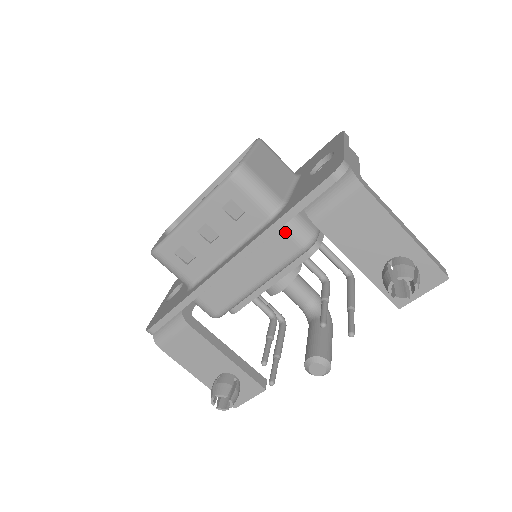
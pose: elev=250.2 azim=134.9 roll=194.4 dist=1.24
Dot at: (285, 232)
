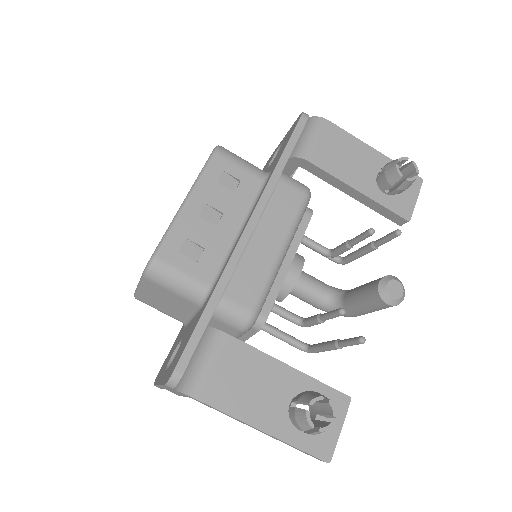
Dot at: (285, 183)
